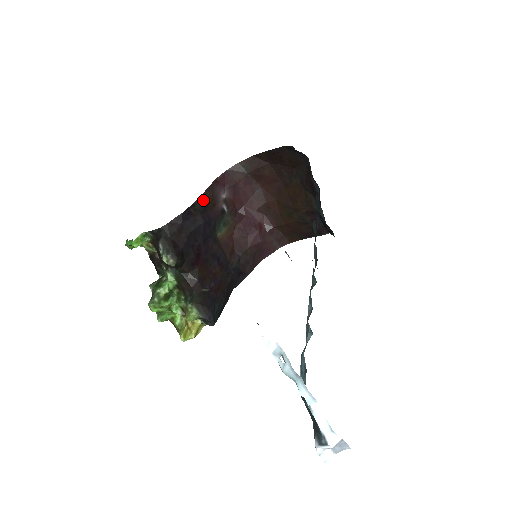
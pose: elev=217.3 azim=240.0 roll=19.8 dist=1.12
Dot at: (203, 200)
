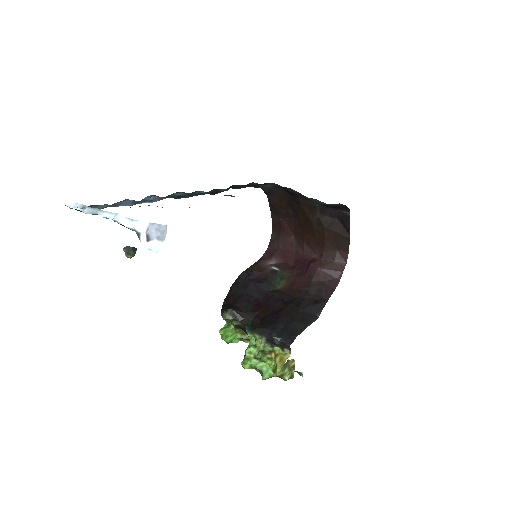
Dot at: (247, 272)
